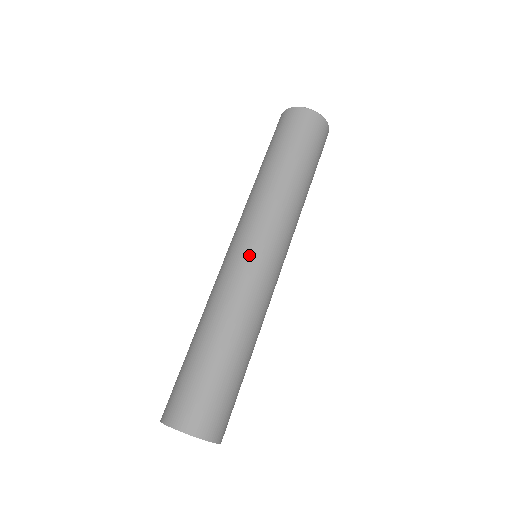
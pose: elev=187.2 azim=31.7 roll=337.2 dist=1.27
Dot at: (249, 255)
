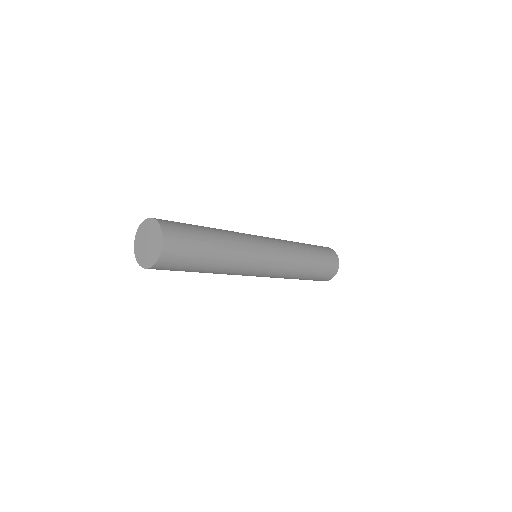
Dot at: (257, 236)
